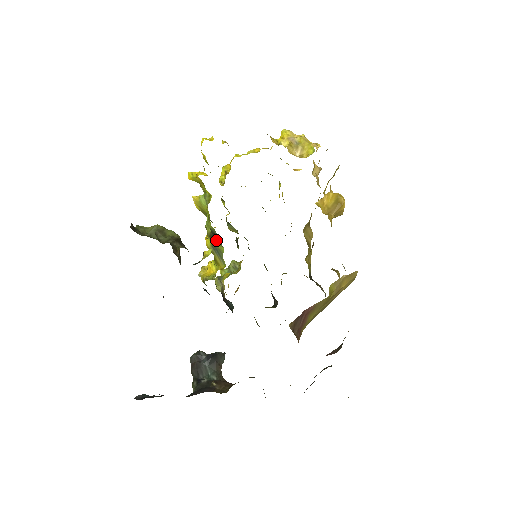
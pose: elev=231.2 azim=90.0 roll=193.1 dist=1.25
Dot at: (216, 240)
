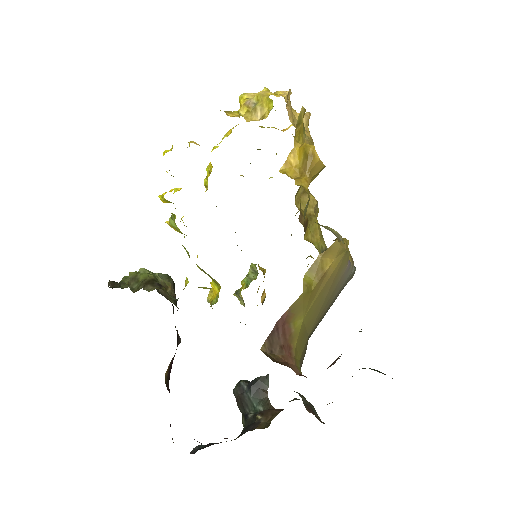
Dot at: occluded
